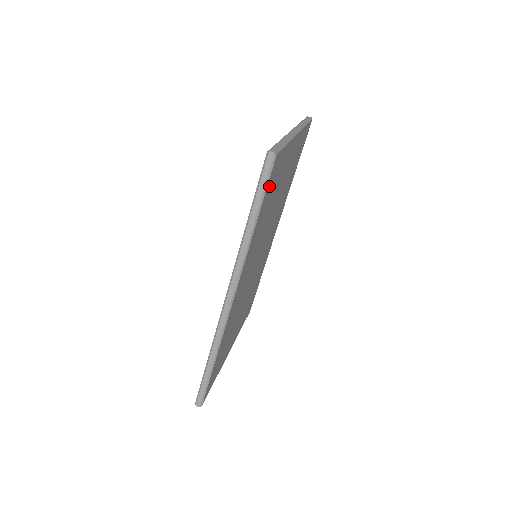
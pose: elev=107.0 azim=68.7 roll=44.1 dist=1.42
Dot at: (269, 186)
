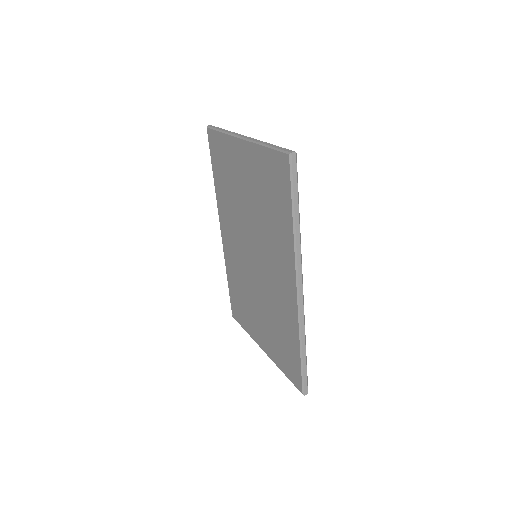
Dot at: occluded
